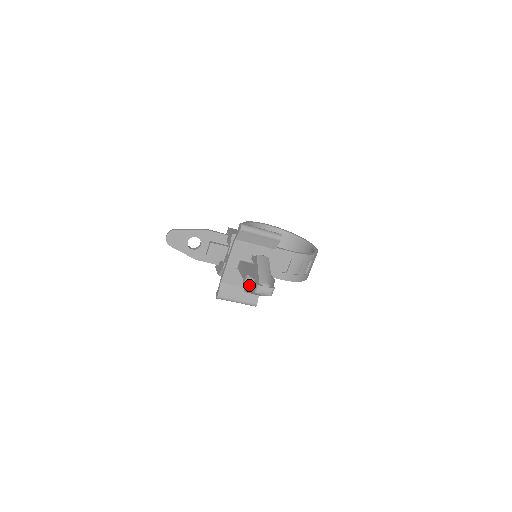
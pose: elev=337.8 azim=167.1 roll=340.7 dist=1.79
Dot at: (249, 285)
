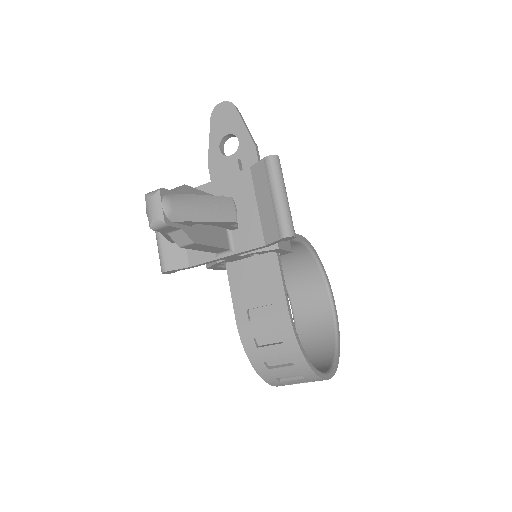
Dot at: occluded
